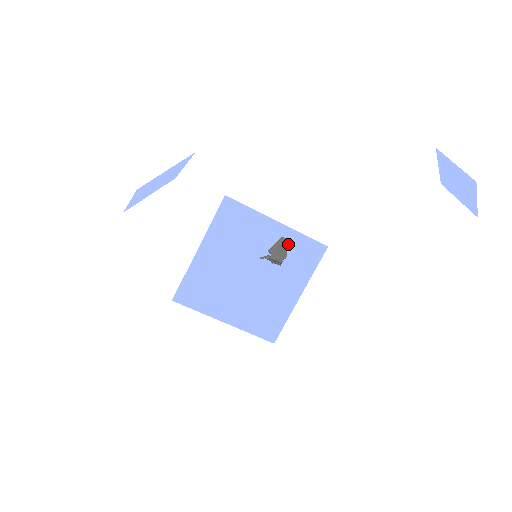
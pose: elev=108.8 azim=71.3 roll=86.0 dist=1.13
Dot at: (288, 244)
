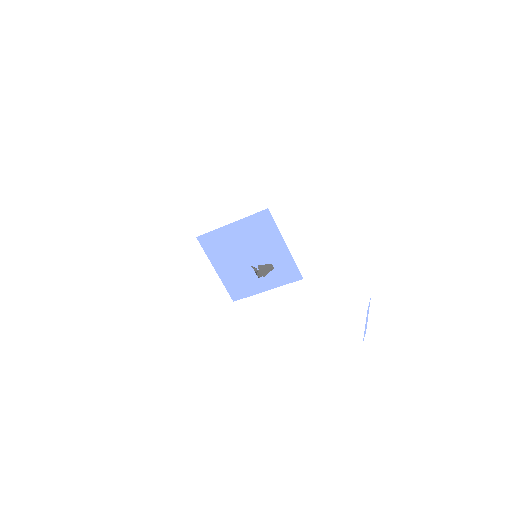
Dot at: (282, 260)
